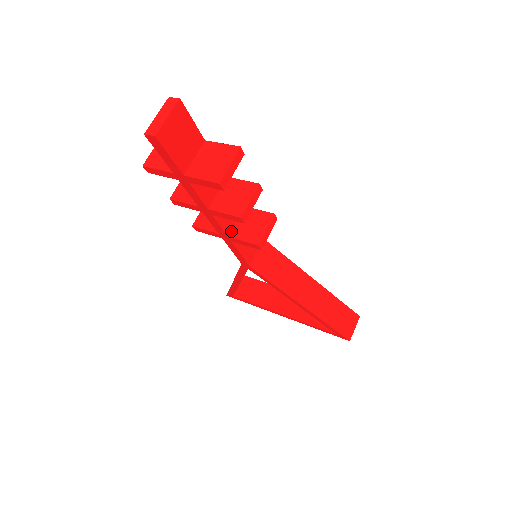
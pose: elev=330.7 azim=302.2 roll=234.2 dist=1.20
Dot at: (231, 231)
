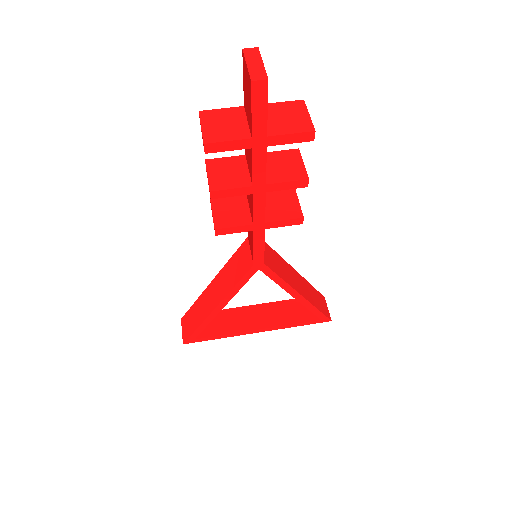
Dot at: occluded
